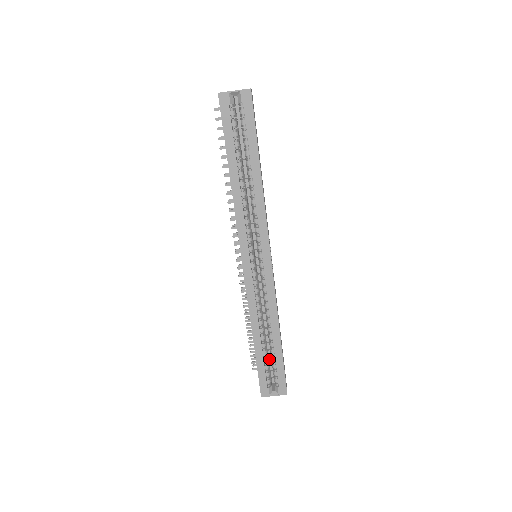
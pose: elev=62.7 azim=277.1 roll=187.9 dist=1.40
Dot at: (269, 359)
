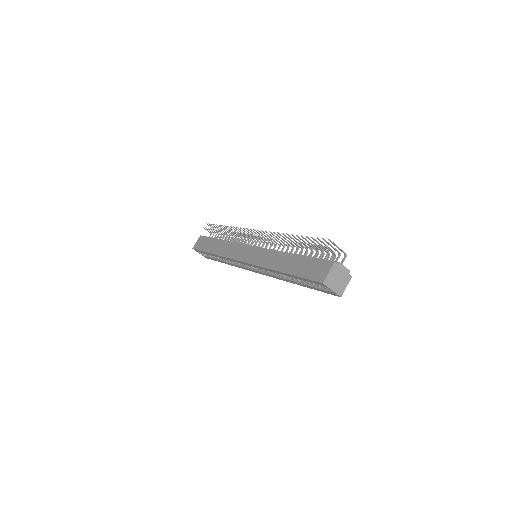
Dot at: occluded
